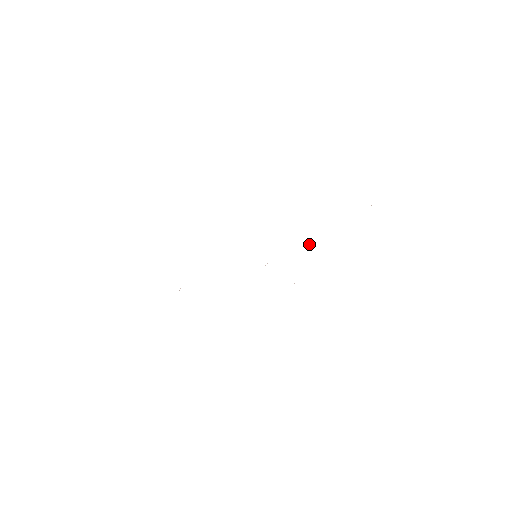
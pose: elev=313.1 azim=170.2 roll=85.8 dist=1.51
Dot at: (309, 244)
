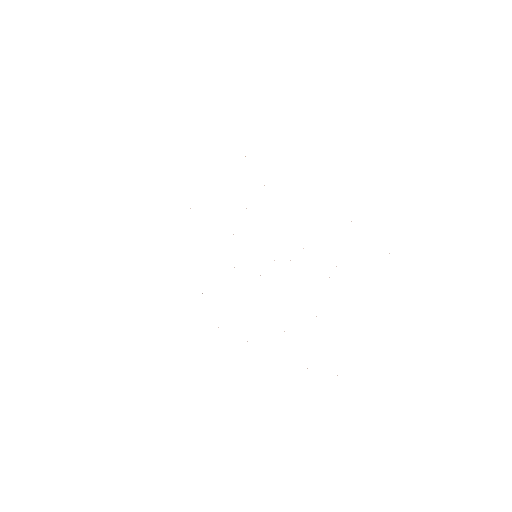
Dot at: occluded
